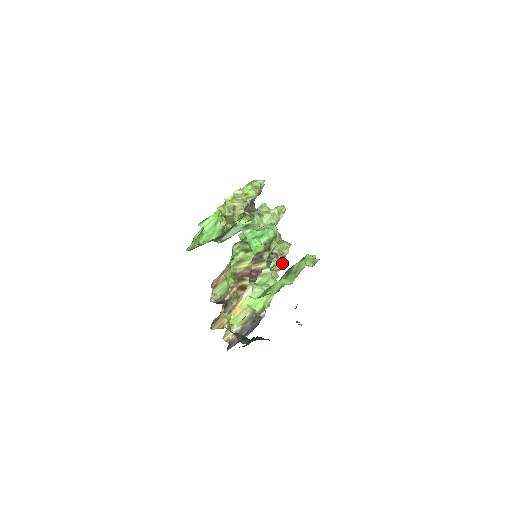
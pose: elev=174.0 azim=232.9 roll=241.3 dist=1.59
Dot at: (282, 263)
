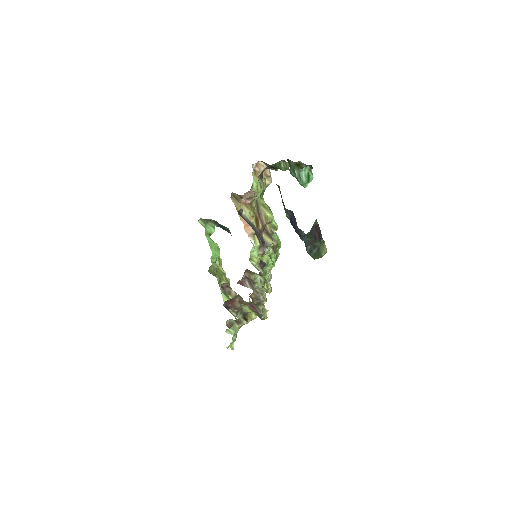
Dot at: occluded
